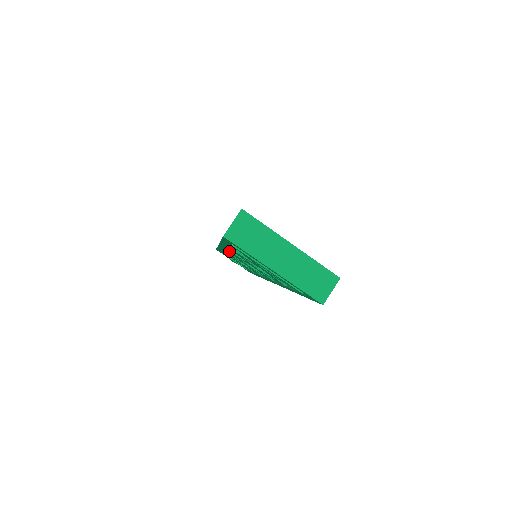
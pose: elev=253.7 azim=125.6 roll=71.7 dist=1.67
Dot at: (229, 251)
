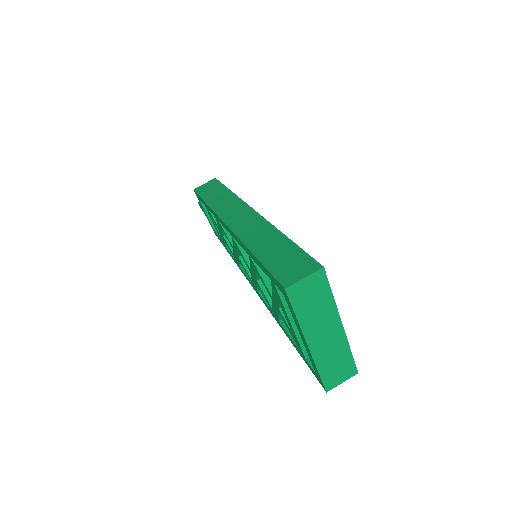
Dot at: (235, 240)
